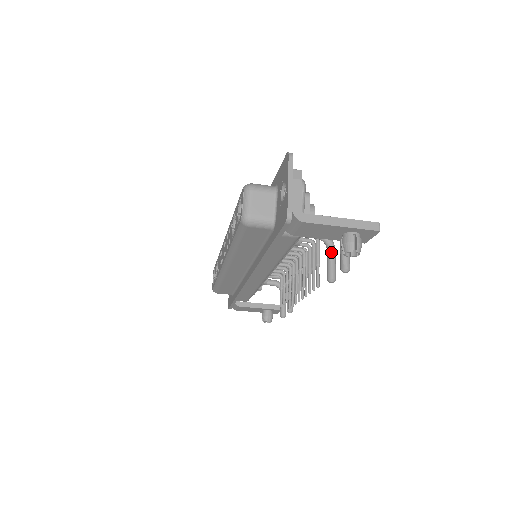
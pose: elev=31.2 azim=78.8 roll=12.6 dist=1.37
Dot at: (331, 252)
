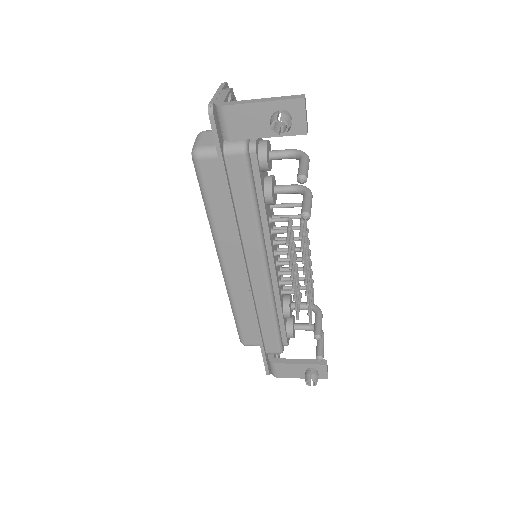
Dot at: (305, 195)
